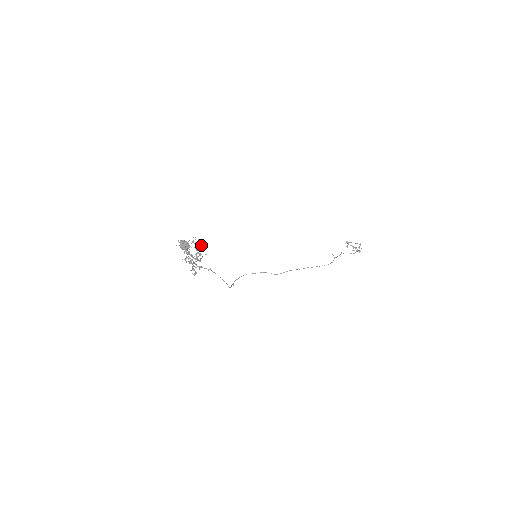
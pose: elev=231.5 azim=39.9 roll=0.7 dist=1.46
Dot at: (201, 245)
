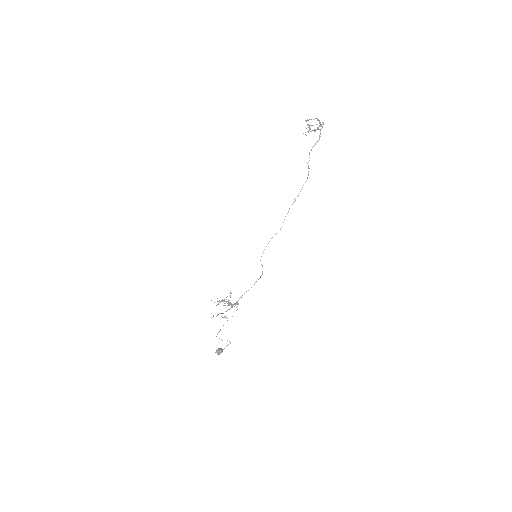
Dot at: occluded
